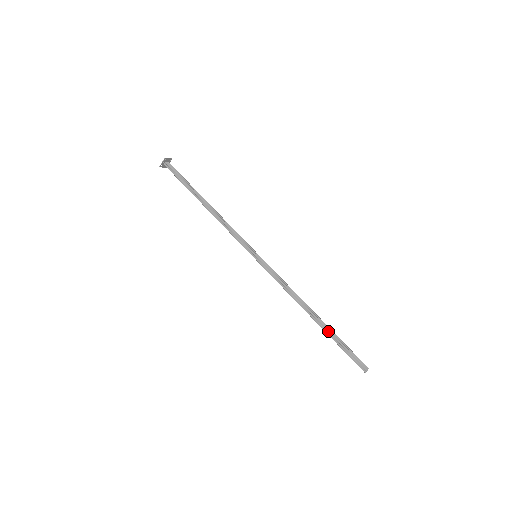
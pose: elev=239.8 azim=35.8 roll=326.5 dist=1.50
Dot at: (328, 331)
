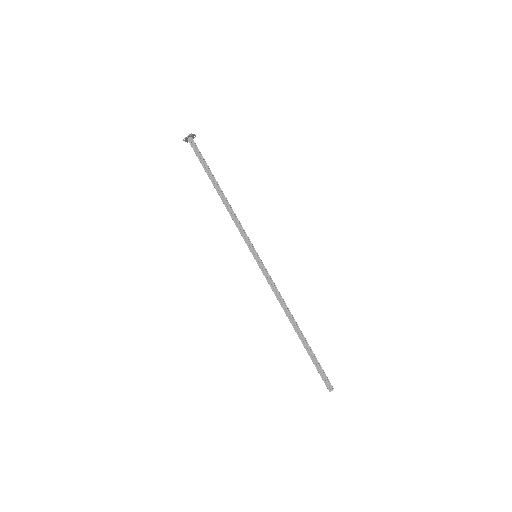
Dot at: (306, 345)
